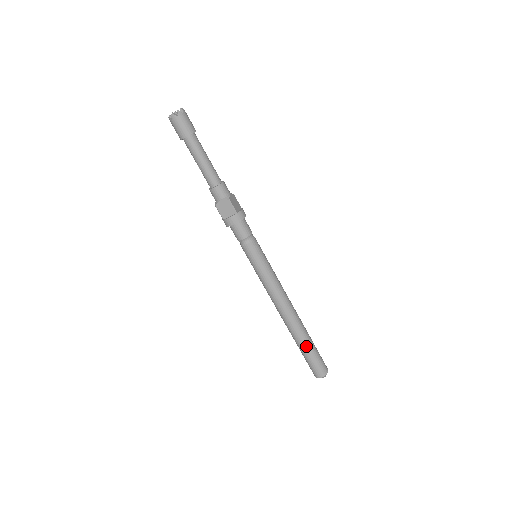
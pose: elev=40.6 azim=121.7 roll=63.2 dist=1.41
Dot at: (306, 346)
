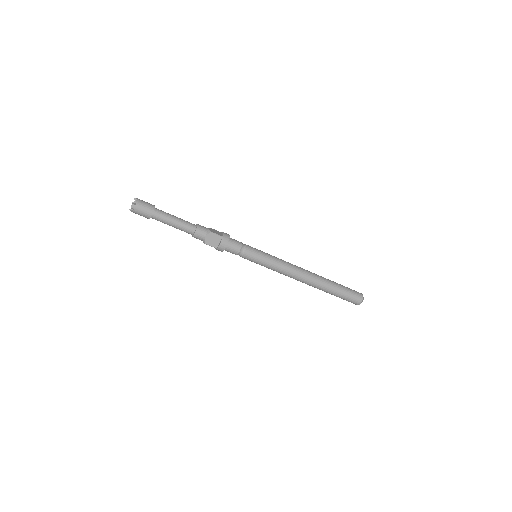
Dot at: (335, 288)
